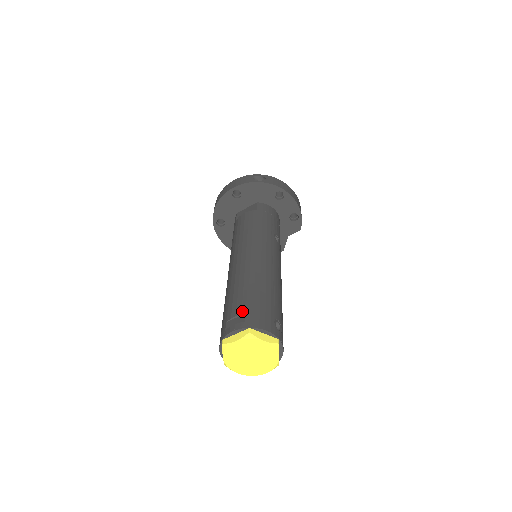
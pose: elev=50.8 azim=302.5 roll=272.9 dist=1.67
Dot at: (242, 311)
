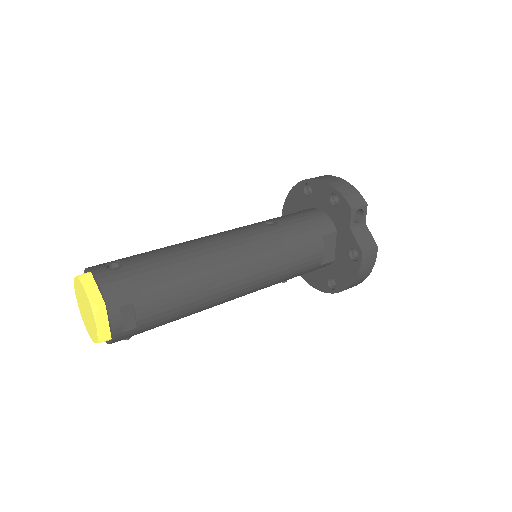
Dot at: occluded
